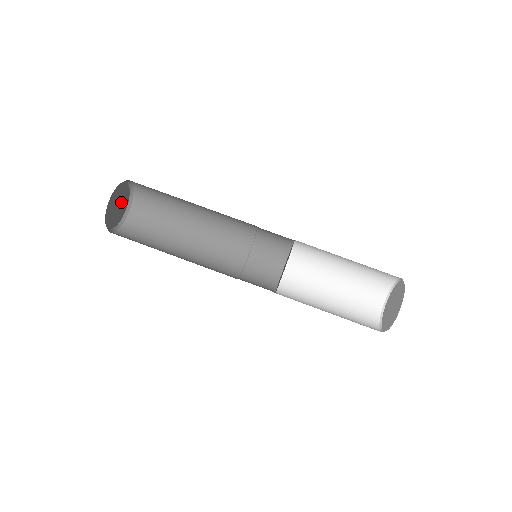
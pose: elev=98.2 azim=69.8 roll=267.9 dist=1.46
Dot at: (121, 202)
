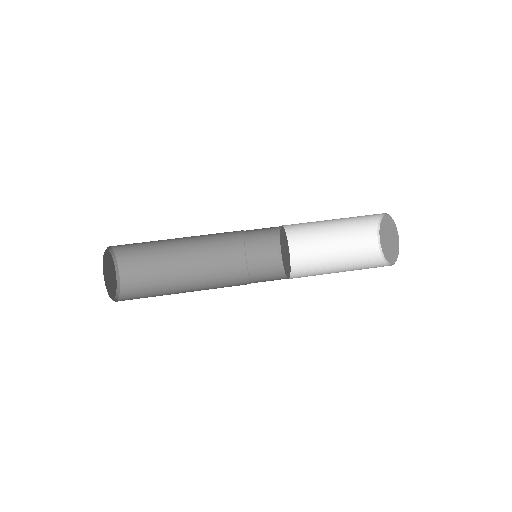
Dot at: (109, 268)
